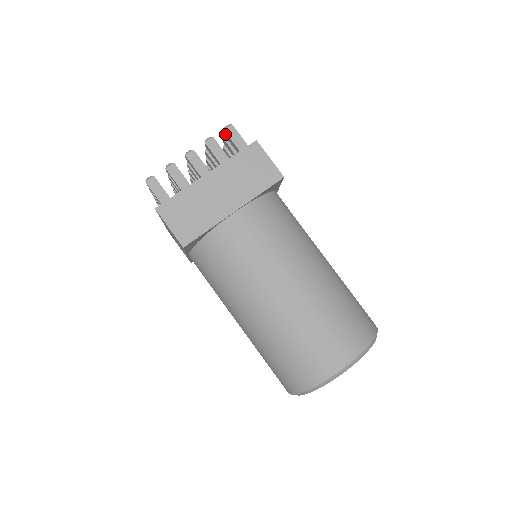
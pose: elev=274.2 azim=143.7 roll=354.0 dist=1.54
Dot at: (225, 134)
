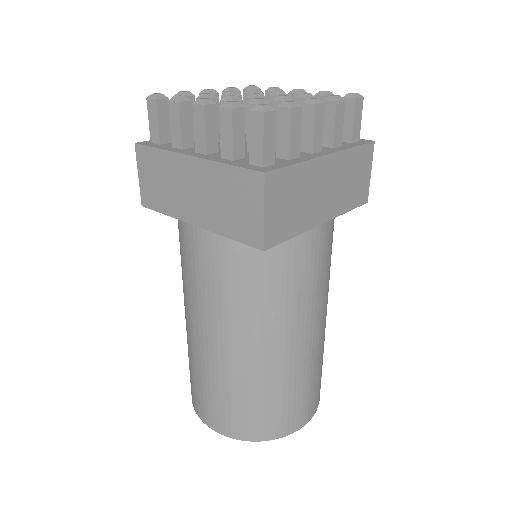
Dot at: occluded
